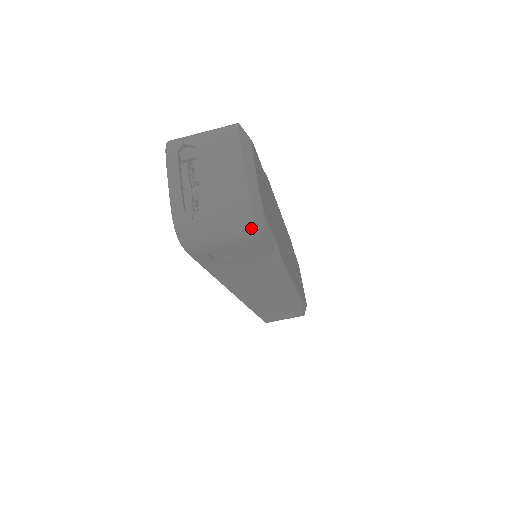
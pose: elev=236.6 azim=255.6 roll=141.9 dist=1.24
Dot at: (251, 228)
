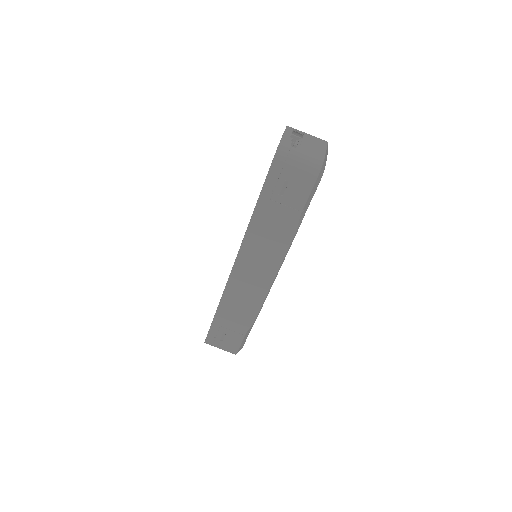
Dot at: (316, 173)
